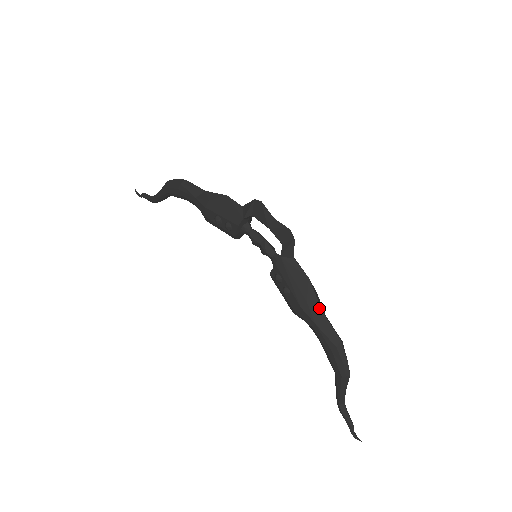
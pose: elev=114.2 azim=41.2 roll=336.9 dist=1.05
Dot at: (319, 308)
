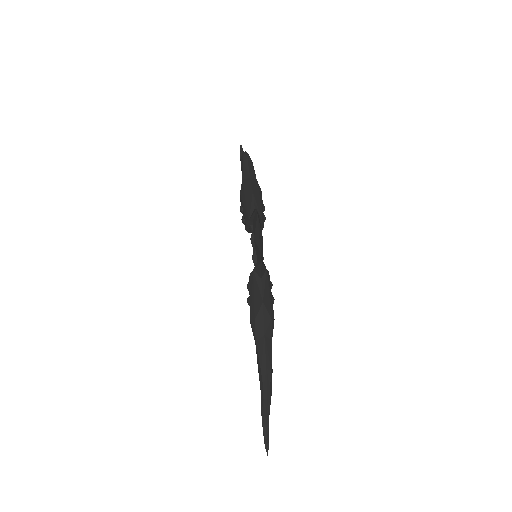
Dot at: (263, 331)
